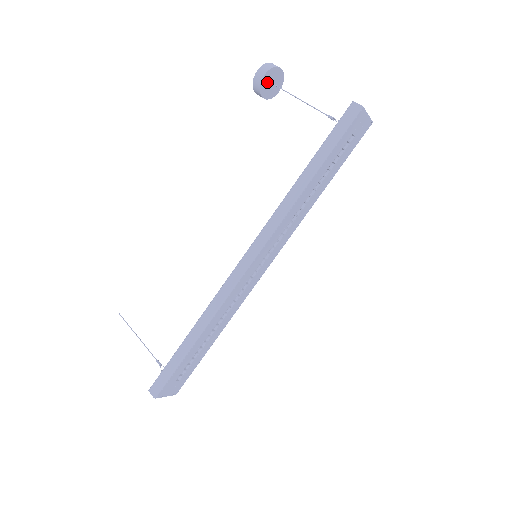
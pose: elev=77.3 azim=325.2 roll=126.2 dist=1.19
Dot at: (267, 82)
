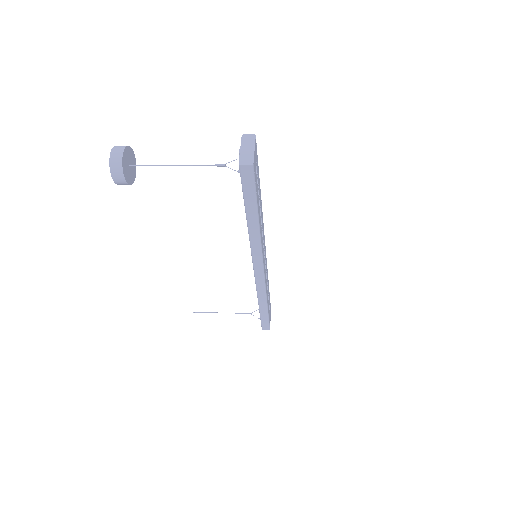
Dot at: (128, 174)
